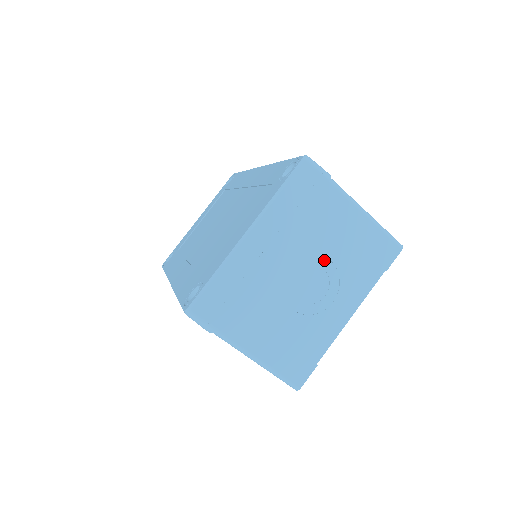
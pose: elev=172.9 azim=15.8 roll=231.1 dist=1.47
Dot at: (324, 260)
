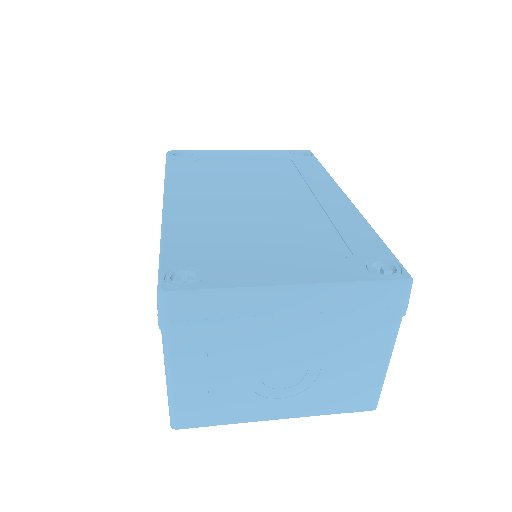
Dot at: (317, 365)
